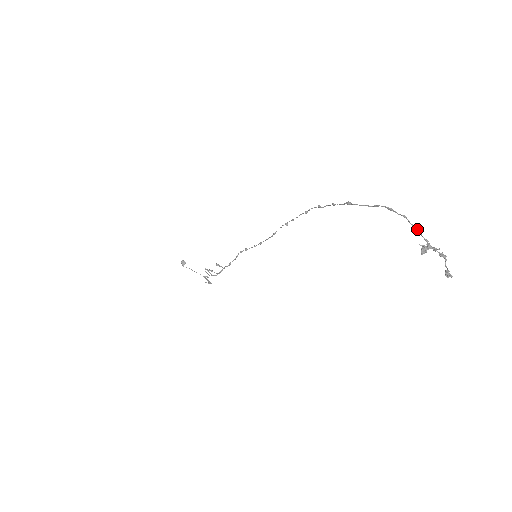
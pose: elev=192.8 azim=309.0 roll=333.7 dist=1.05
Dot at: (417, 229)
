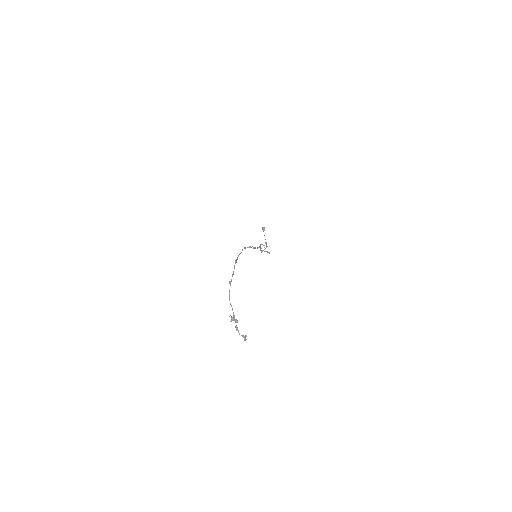
Dot at: (230, 304)
